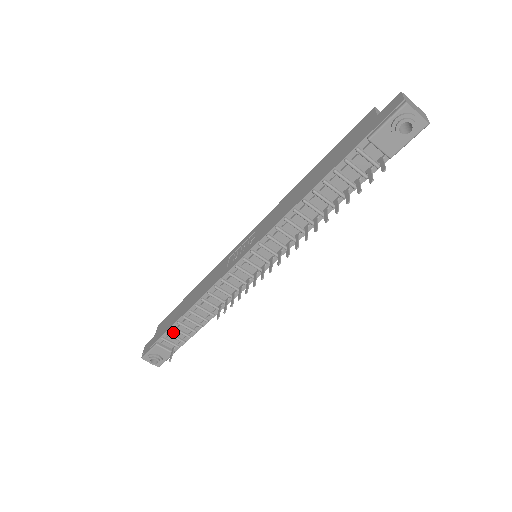
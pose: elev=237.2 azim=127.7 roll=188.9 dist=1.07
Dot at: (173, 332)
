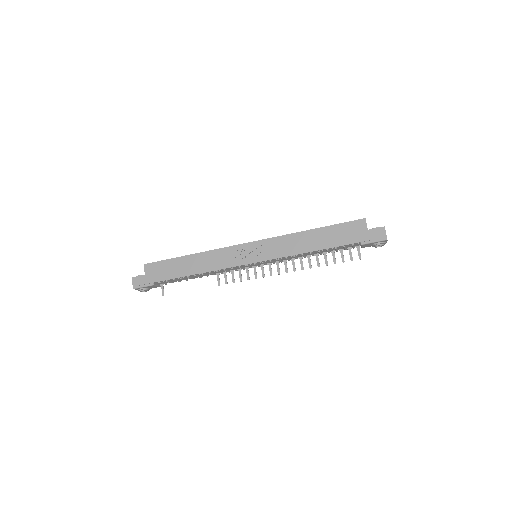
Dot at: (171, 280)
